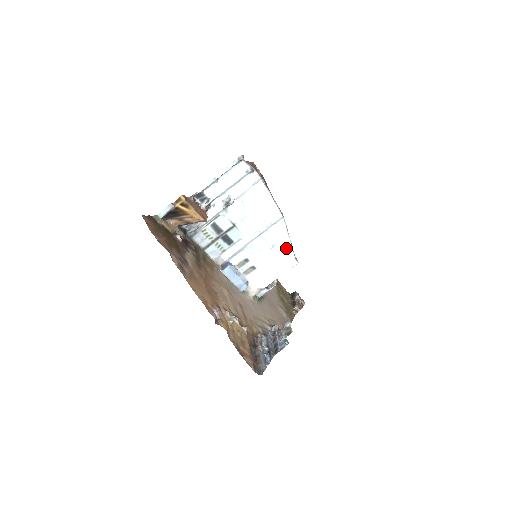
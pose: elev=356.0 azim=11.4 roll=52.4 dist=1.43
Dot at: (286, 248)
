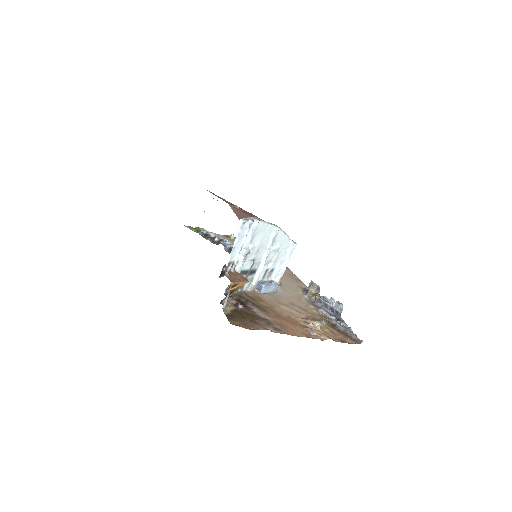
Dot at: (287, 242)
